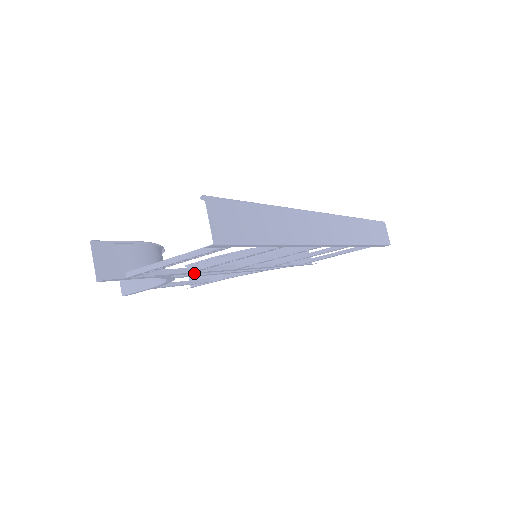
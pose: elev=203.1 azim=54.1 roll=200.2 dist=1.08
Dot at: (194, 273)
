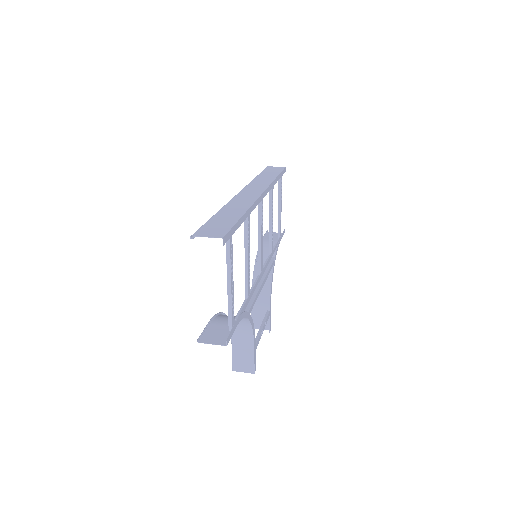
Dot at: (250, 297)
